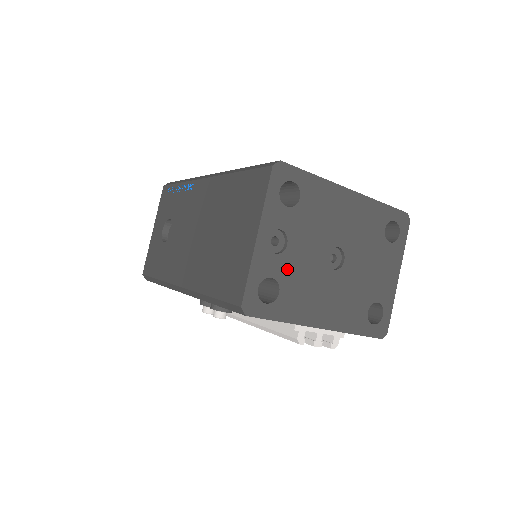
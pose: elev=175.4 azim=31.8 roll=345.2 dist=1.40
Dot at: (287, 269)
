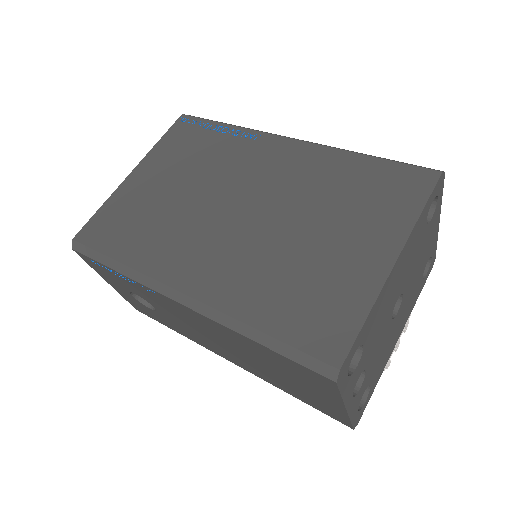
Dot at: (370, 374)
